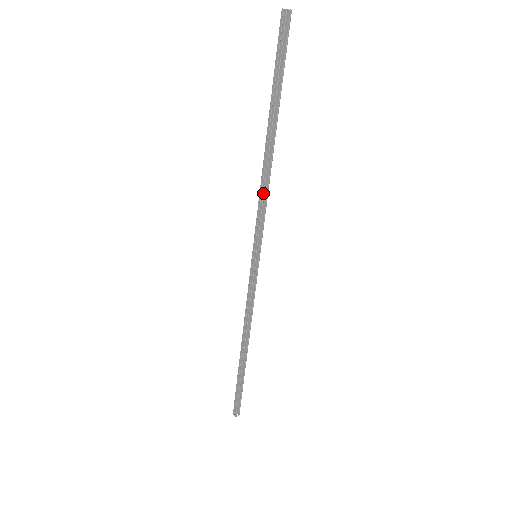
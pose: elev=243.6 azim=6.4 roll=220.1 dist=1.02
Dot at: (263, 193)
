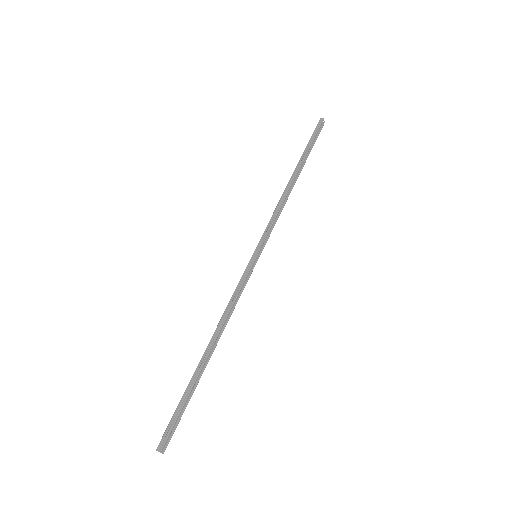
Dot at: (280, 207)
